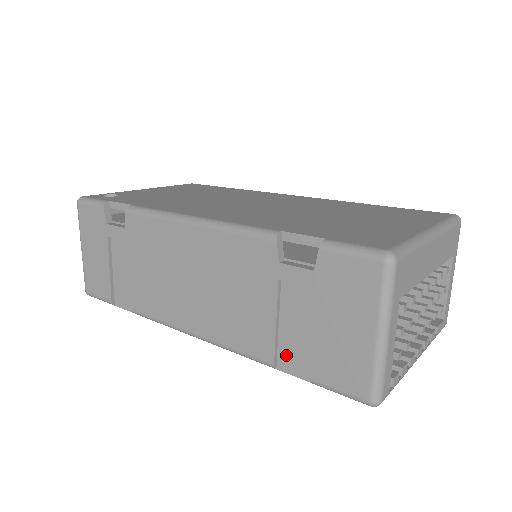
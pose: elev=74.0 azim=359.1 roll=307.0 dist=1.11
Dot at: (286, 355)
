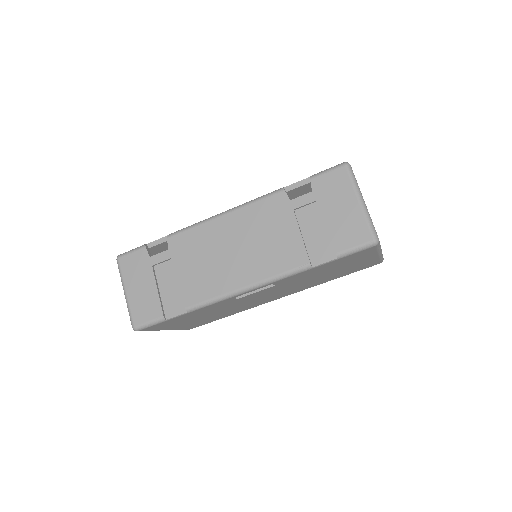
Dot at: (315, 253)
